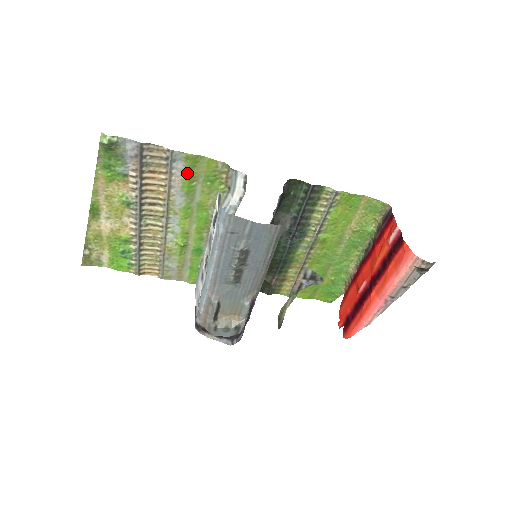
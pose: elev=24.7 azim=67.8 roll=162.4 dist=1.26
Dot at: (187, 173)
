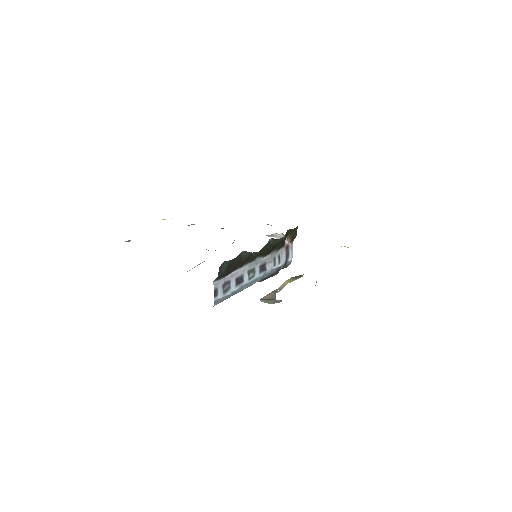
Dot at: occluded
